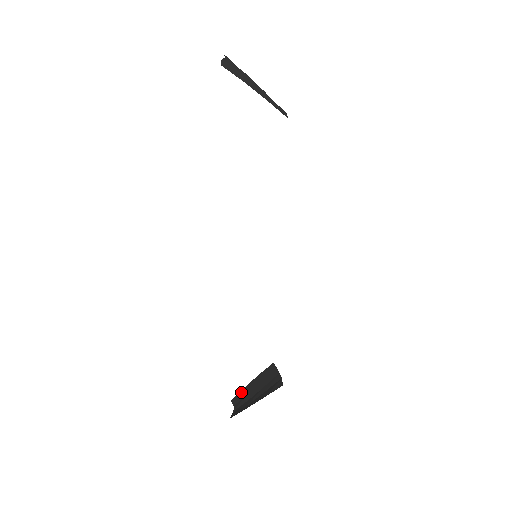
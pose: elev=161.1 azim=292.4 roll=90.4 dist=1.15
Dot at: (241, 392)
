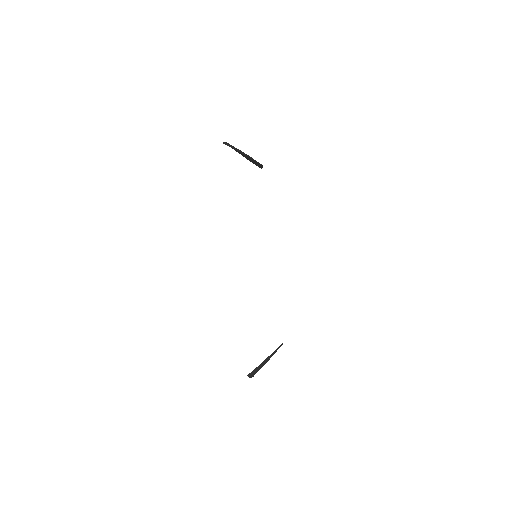
Dot at: occluded
